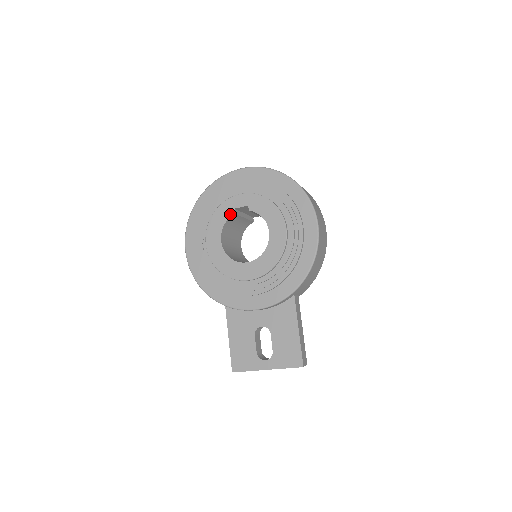
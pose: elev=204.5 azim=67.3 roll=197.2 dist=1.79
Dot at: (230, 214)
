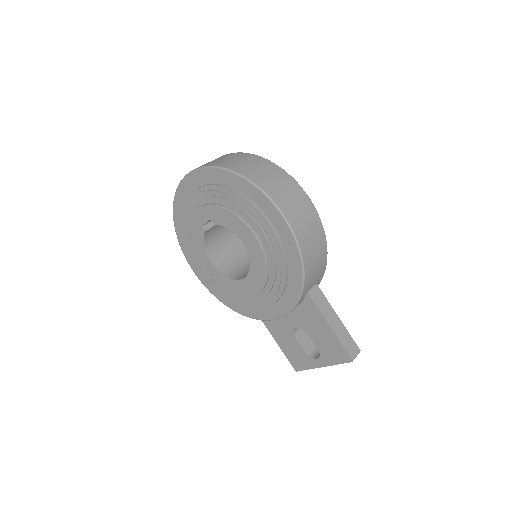
Dot at: (202, 233)
